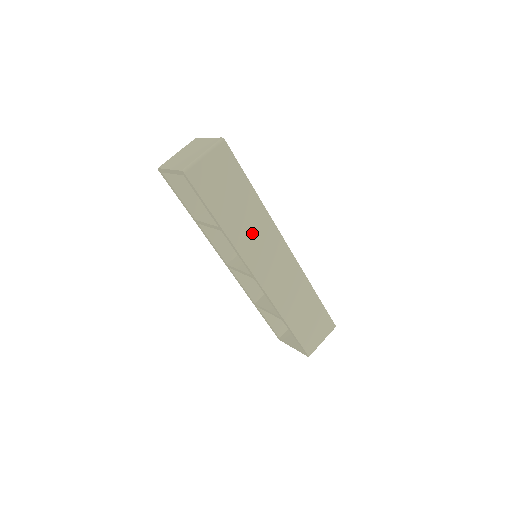
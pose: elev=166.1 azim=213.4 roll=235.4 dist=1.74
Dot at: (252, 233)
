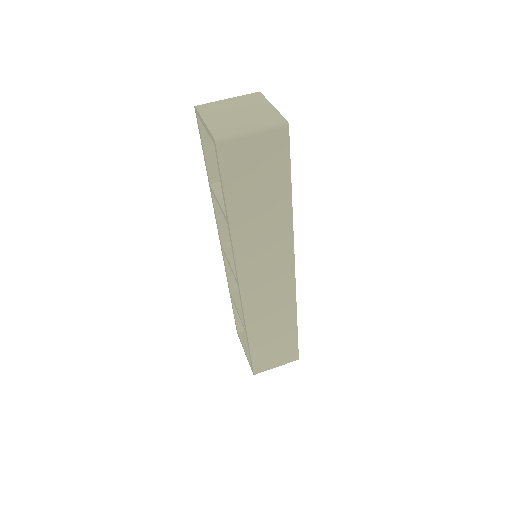
Dot at: (262, 241)
